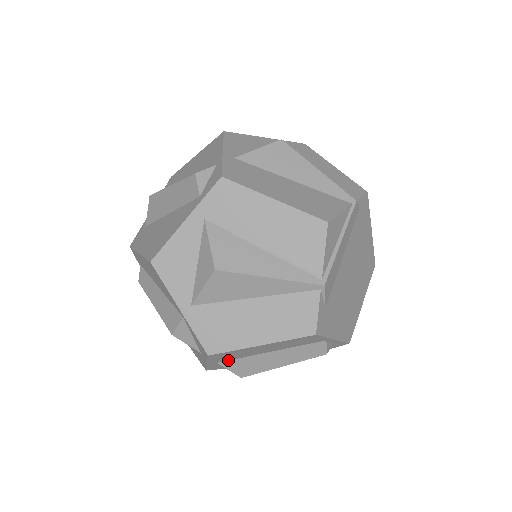
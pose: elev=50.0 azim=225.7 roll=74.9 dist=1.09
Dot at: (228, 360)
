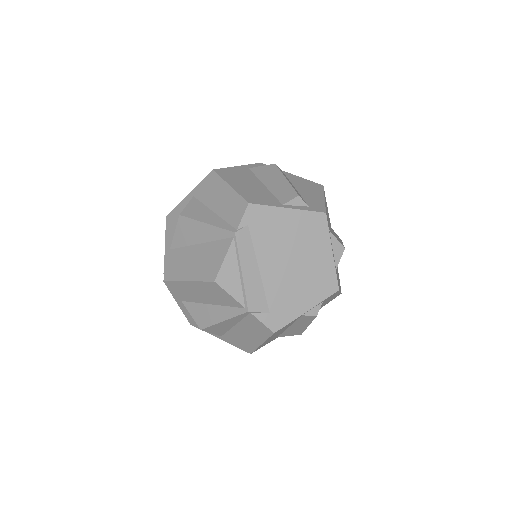
Dot at: (279, 335)
